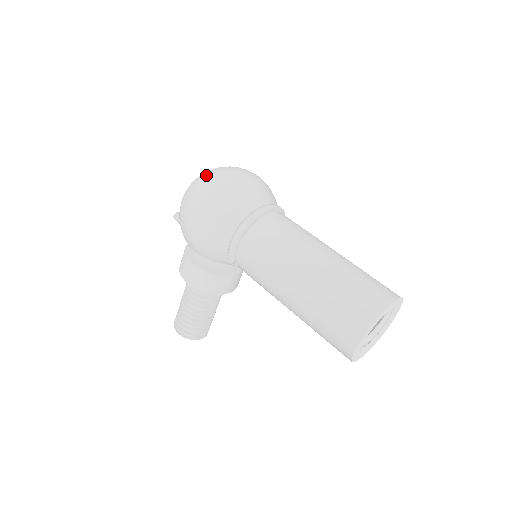
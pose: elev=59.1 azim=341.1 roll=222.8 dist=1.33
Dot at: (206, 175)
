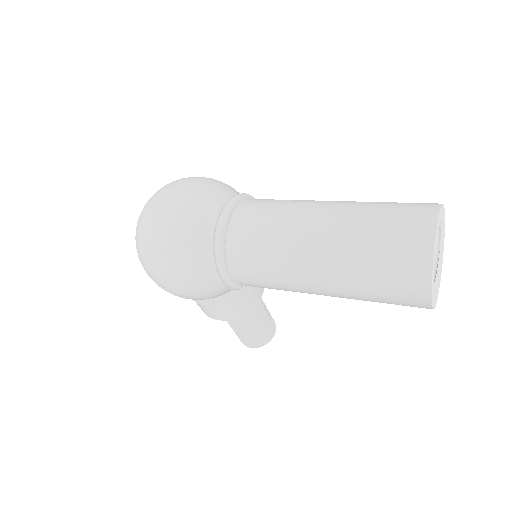
Dot at: (140, 232)
